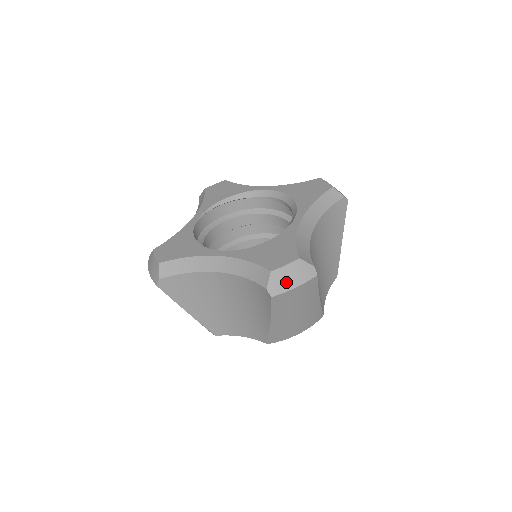
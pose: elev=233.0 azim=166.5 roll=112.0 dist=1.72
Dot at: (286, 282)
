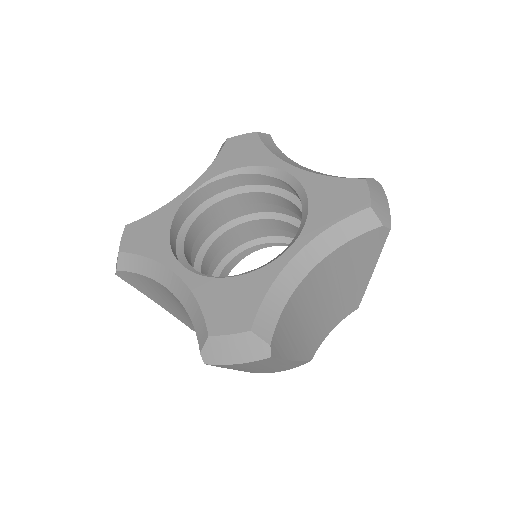
Dot at: (226, 354)
